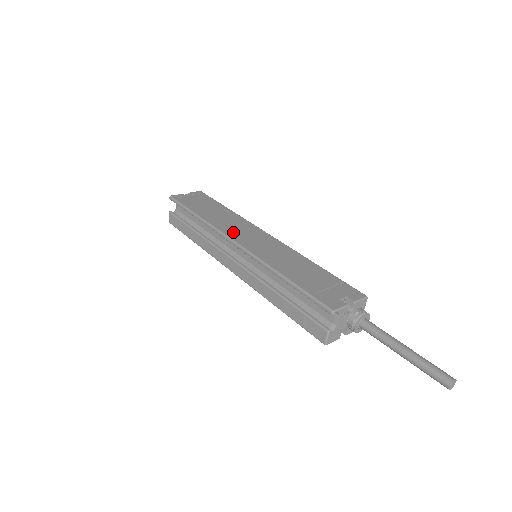
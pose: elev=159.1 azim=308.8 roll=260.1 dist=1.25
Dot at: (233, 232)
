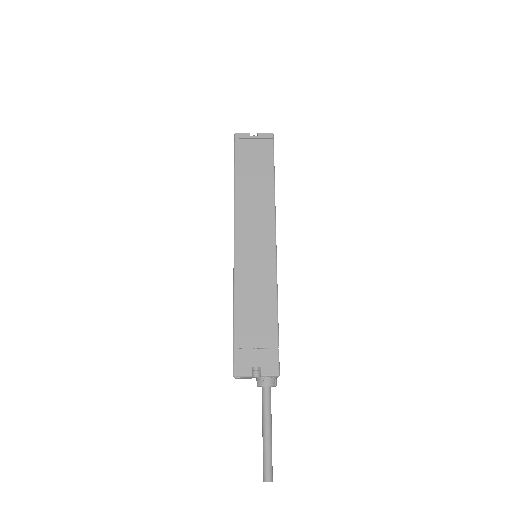
Dot at: (244, 227)
